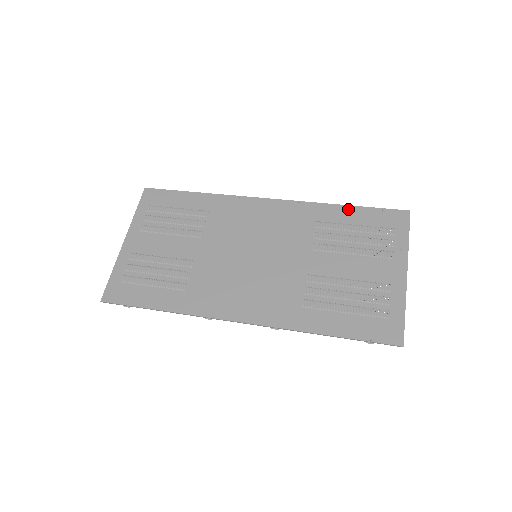
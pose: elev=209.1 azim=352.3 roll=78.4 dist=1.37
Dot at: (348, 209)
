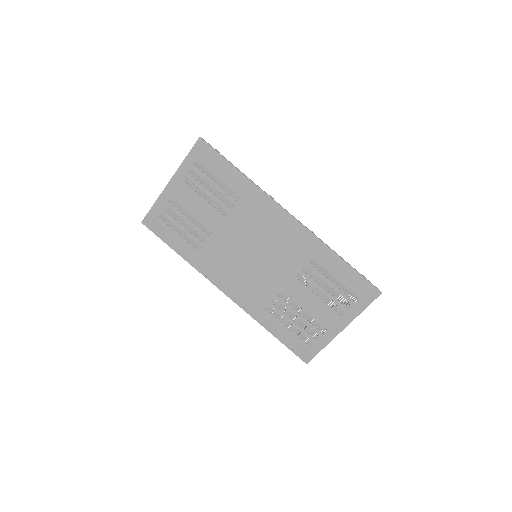
Dot at: (341, 263)
